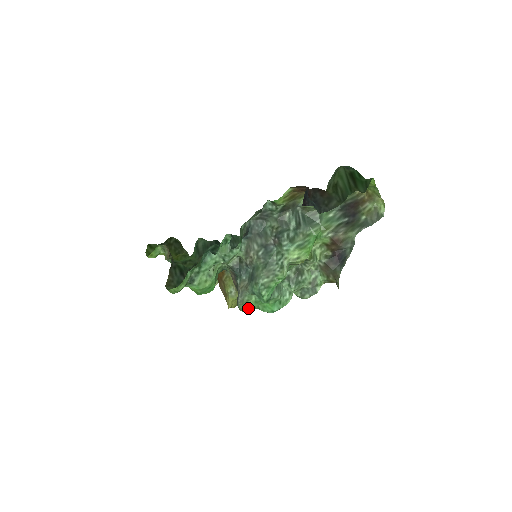
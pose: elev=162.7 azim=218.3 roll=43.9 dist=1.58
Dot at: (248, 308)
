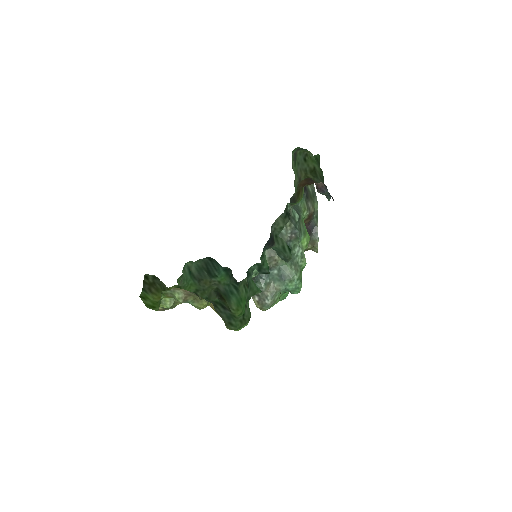
Dot at: (273, 305)
